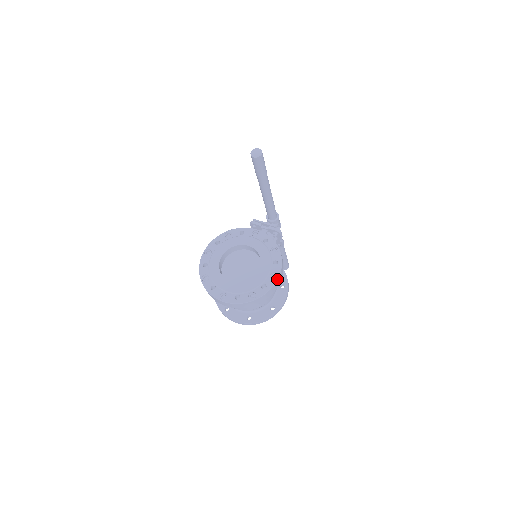
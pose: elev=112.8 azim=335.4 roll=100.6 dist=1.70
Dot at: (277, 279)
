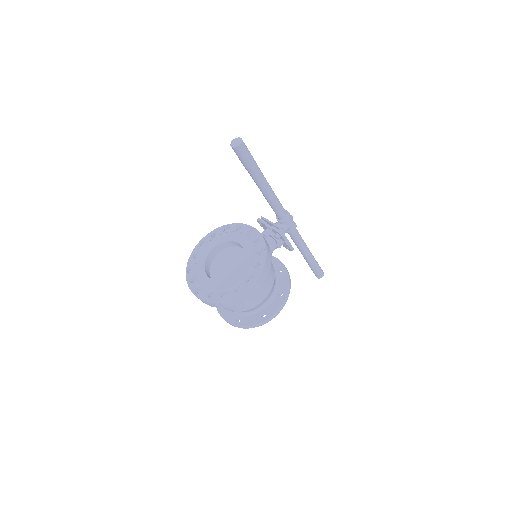
Dot at: (252, 284)
